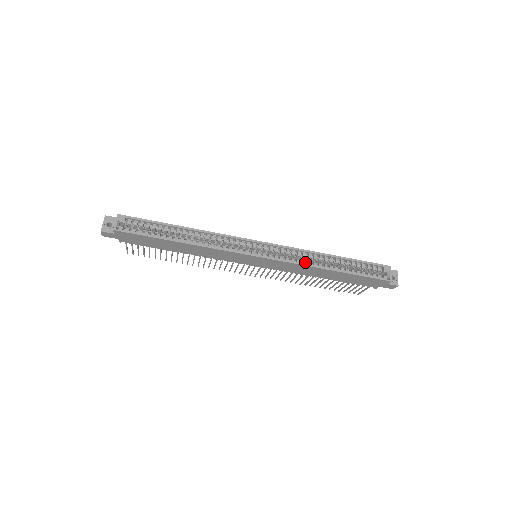
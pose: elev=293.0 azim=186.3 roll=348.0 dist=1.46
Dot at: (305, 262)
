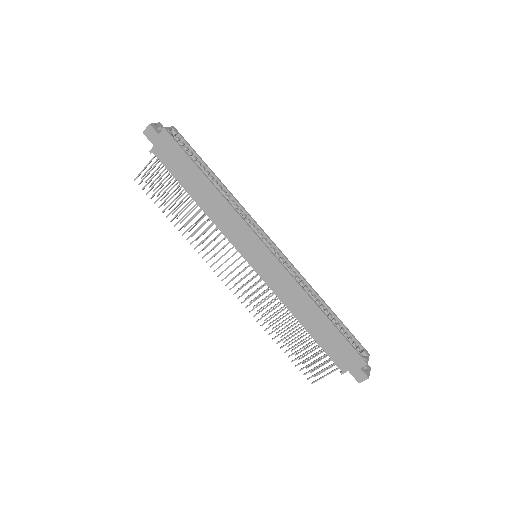
Dot at: (300, 287)
